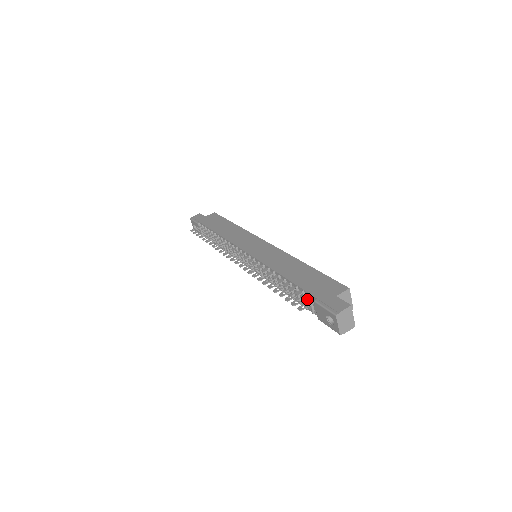
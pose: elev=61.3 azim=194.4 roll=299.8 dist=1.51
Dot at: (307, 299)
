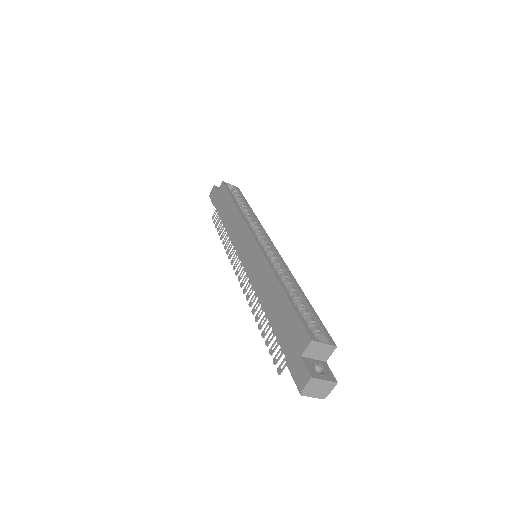
Dot at: occluded
